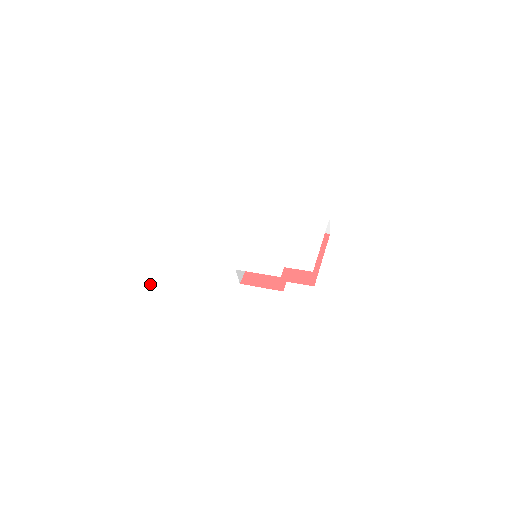
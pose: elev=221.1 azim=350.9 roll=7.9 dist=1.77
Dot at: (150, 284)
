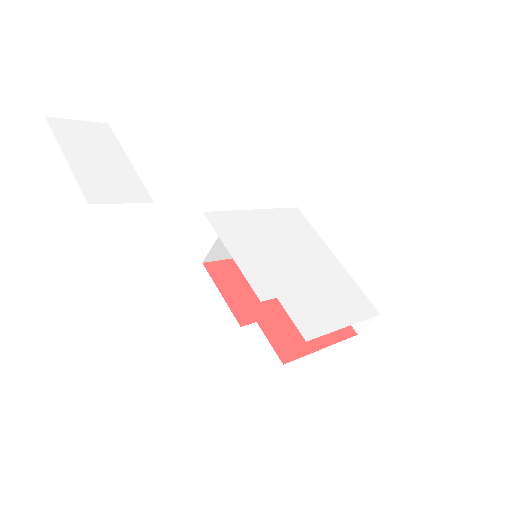
Dot at: (108, 141)
